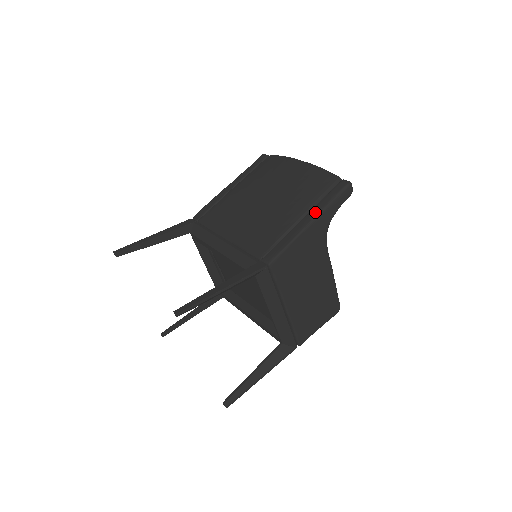
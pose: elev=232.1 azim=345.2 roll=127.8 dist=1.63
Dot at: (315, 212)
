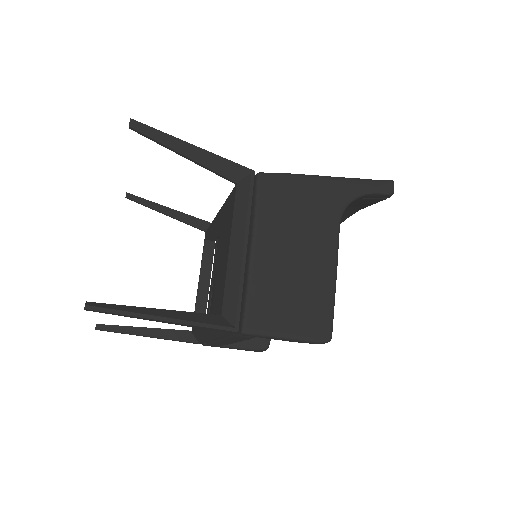
Dot at: occluded
